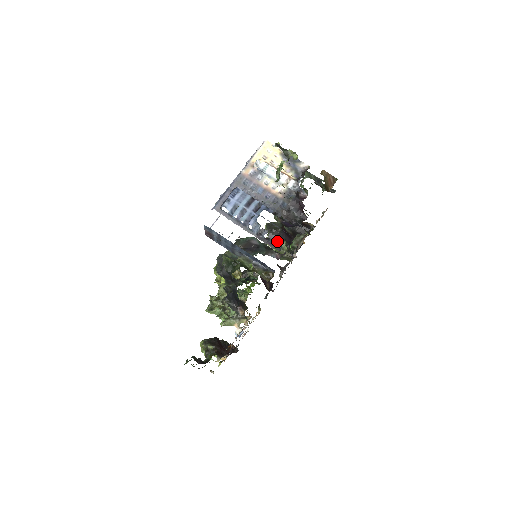
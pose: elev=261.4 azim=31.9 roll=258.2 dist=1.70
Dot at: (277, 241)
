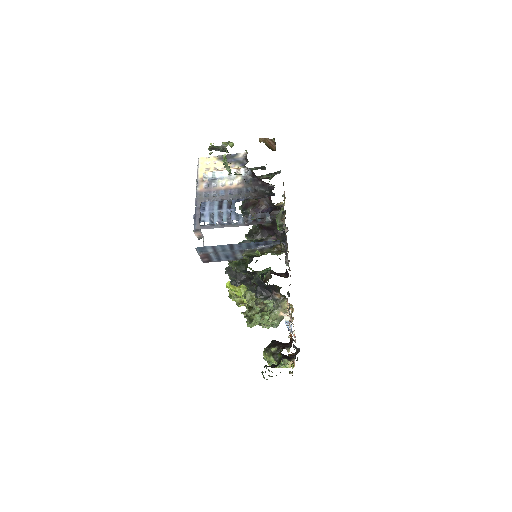
Dot at: (264, 216)
